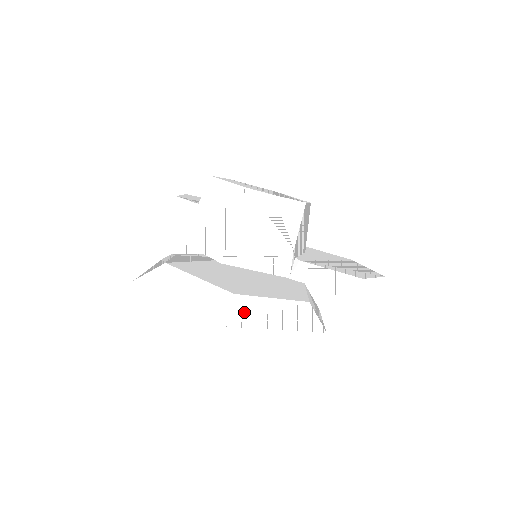
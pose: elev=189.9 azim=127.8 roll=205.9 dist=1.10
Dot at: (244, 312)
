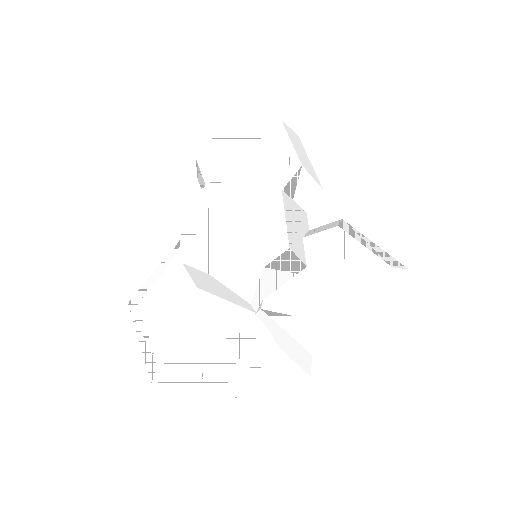
Dot at: (166, 377)
